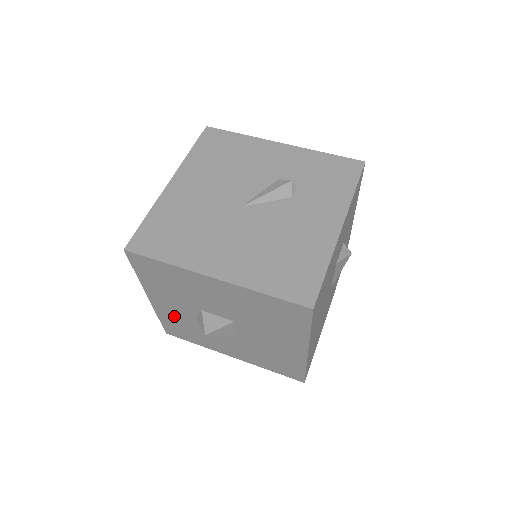
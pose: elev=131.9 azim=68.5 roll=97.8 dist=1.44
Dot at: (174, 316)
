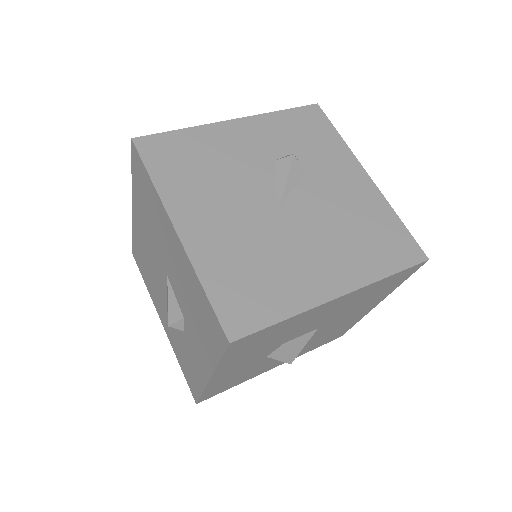
Dot at: (232, 376)
